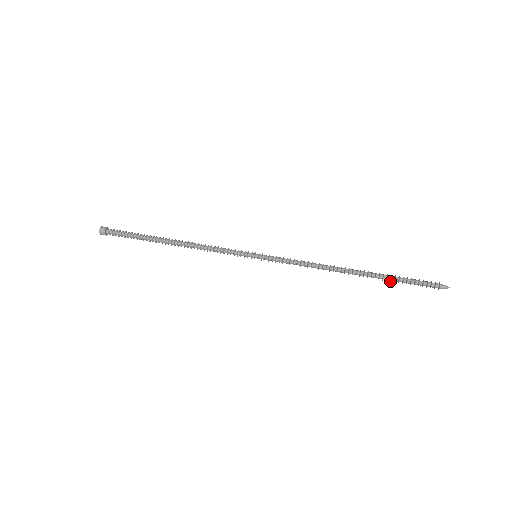
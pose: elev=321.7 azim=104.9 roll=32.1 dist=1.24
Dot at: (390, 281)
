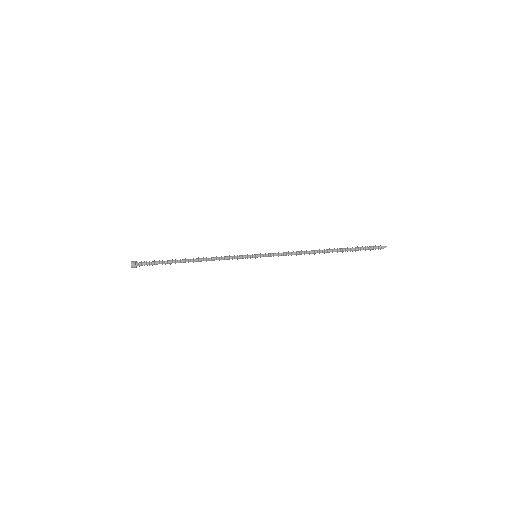
Dot at: occluded
